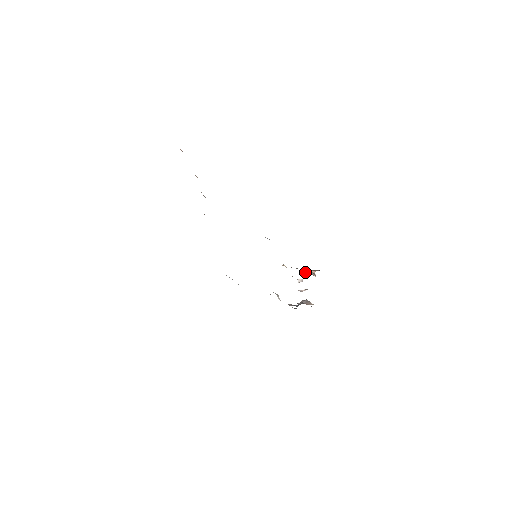
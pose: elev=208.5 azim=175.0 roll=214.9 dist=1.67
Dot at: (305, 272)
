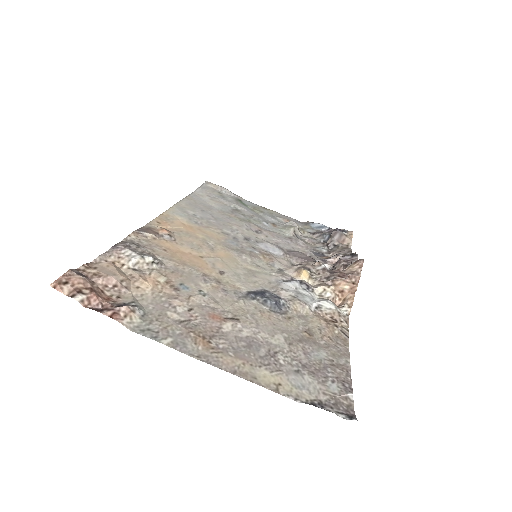
Dot at: (339, 297)
